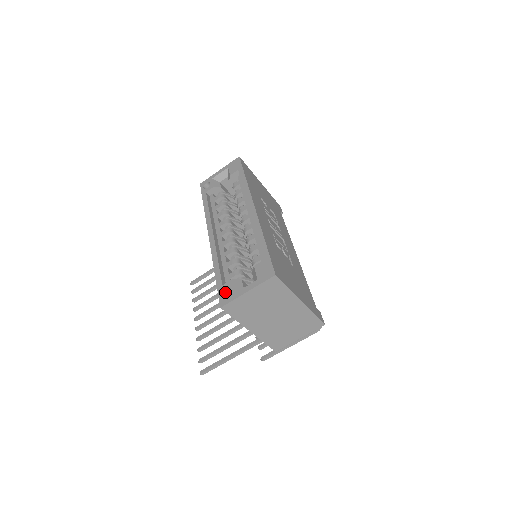
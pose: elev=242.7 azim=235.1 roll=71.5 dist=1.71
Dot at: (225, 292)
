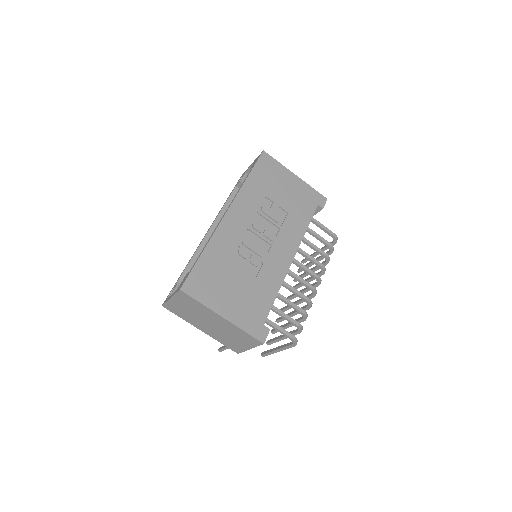
Dot at: occluded
